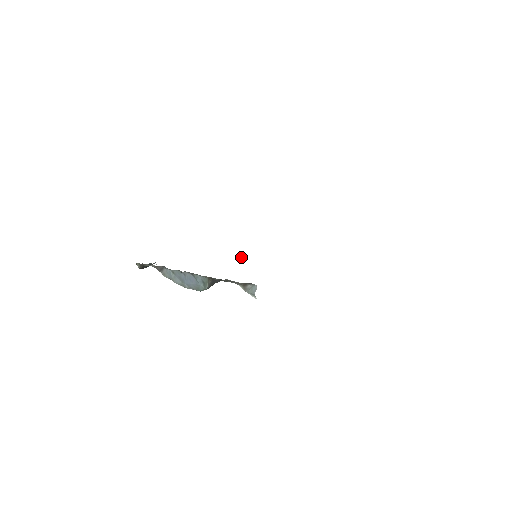
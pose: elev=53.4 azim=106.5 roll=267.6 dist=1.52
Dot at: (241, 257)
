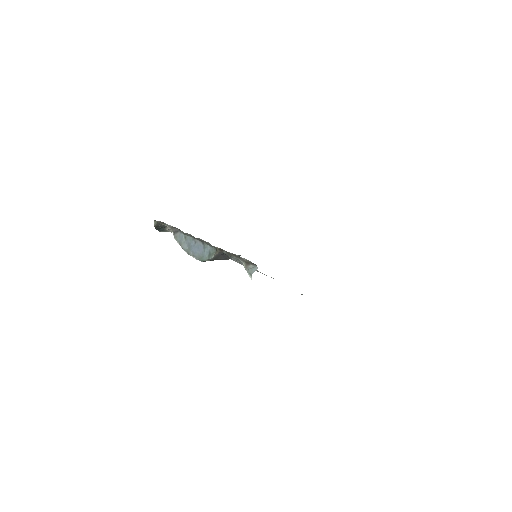
Dot at: occluded
